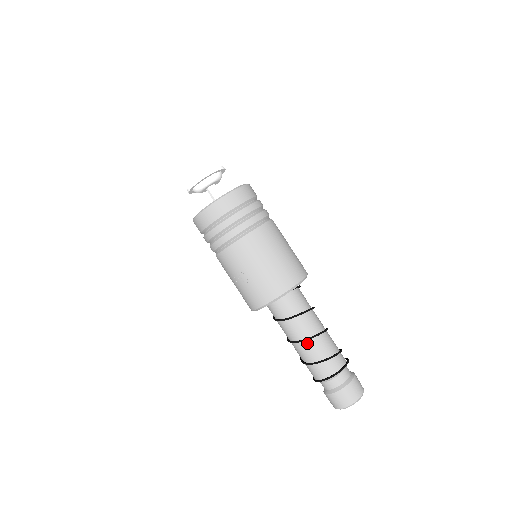
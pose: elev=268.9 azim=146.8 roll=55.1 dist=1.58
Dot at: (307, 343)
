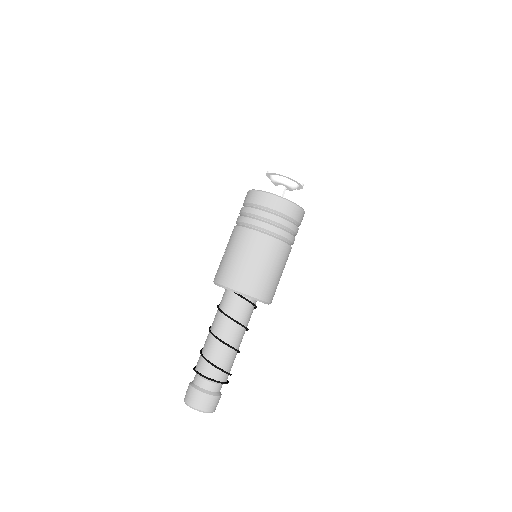
Dot at: (210, 335)
